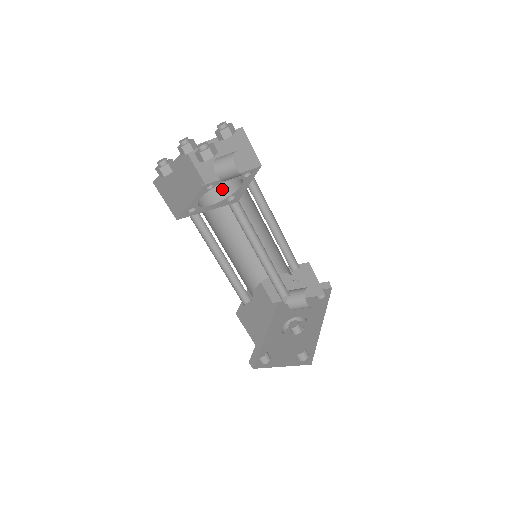
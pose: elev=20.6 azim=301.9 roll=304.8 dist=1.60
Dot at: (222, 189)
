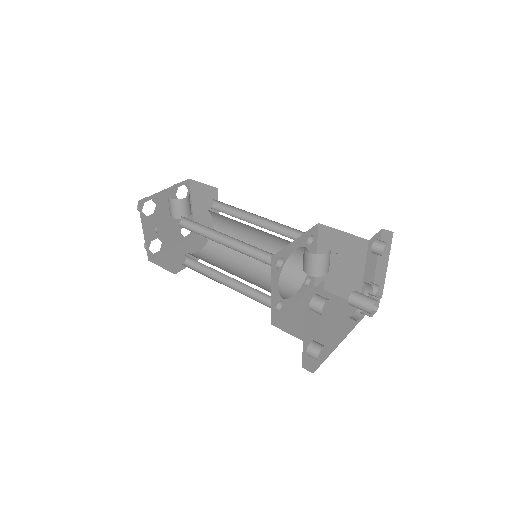
Dot at: occluded
